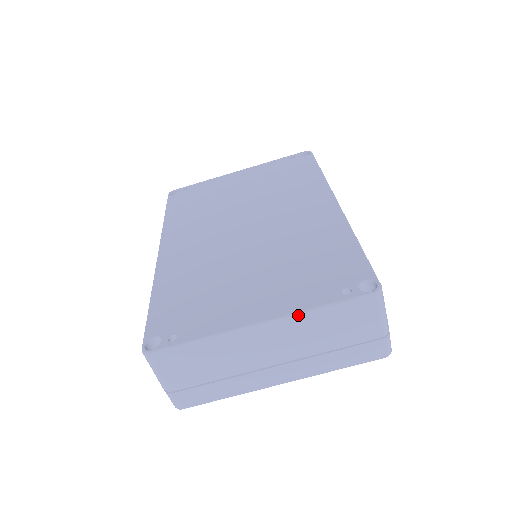
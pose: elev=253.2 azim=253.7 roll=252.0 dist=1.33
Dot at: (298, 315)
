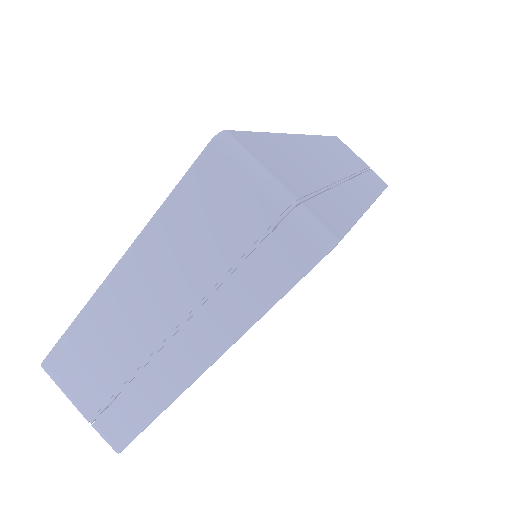
Dot at: (144, 233)
